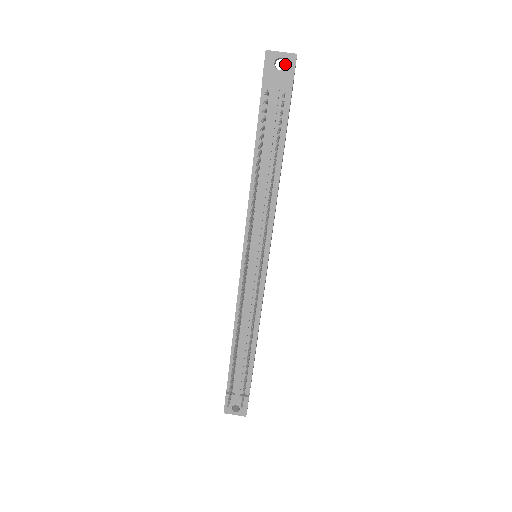
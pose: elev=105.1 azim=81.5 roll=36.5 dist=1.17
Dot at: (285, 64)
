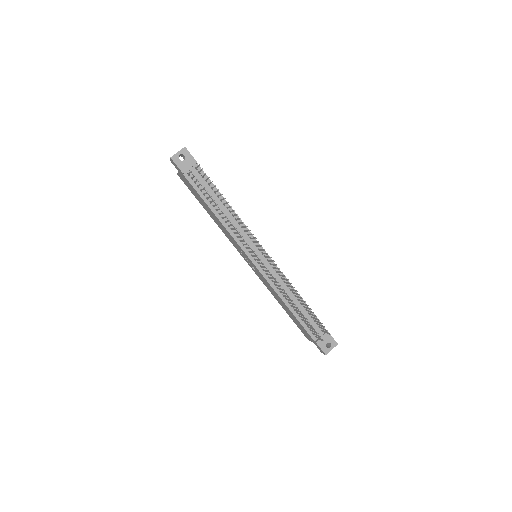
Dot at: (184, 155)
